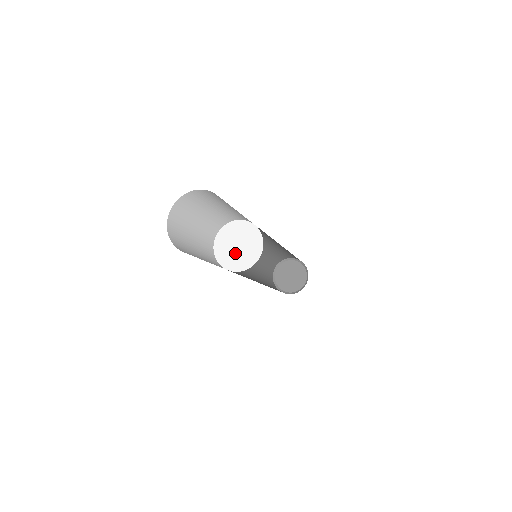
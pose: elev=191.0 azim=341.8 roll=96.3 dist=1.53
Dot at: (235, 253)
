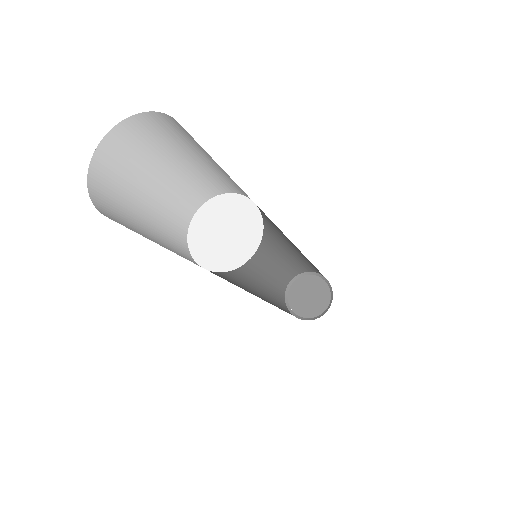
Dot at: (230, 241)
